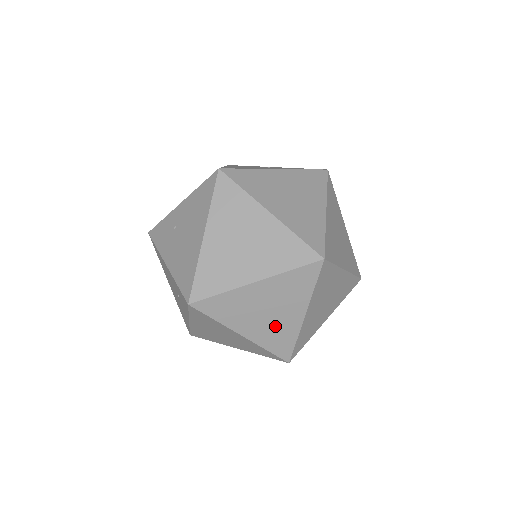
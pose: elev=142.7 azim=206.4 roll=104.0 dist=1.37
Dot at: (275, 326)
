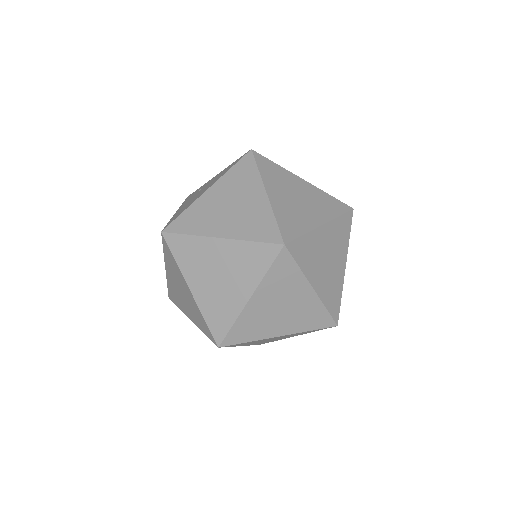
Dot at: (220, 296)
